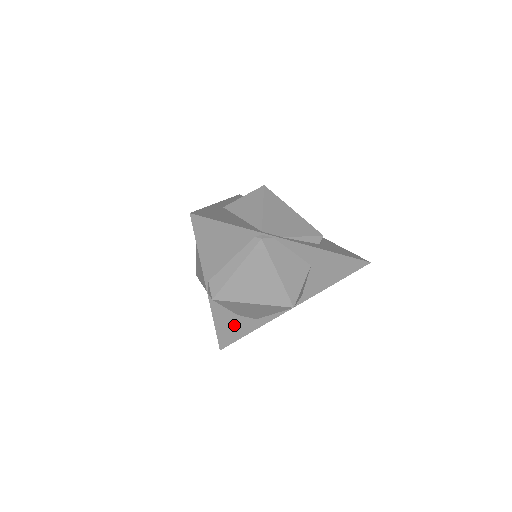
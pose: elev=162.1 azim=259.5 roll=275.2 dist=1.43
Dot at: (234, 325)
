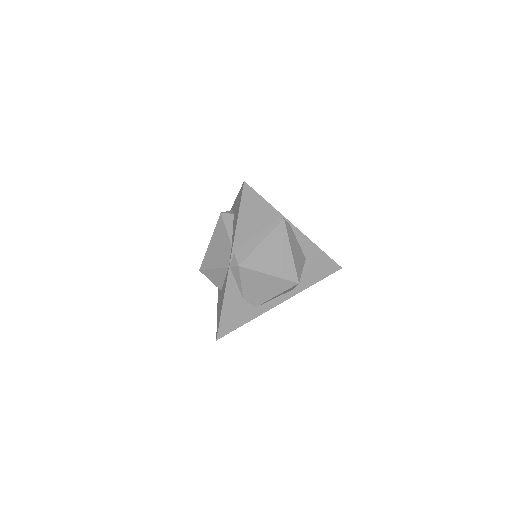
Dot at: (237, 310)
